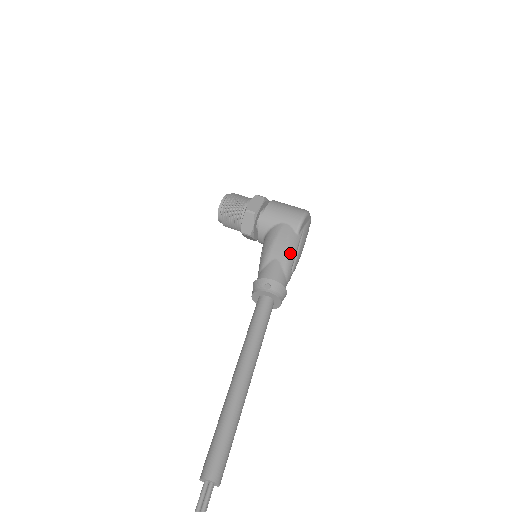
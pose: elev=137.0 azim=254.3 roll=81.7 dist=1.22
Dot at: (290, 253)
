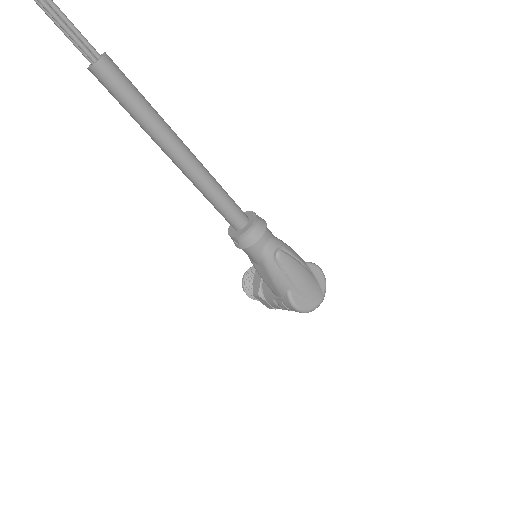
Dot at: (290, 247)
